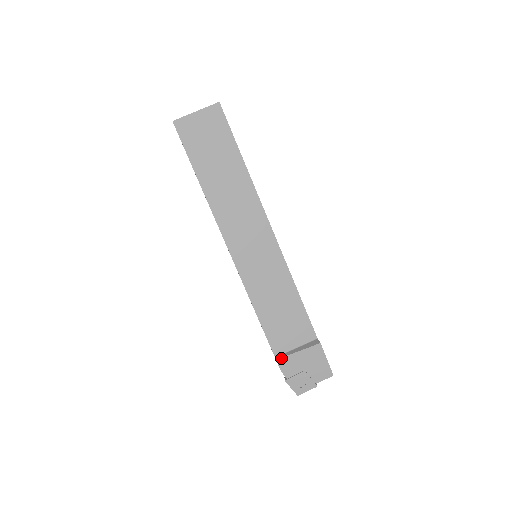
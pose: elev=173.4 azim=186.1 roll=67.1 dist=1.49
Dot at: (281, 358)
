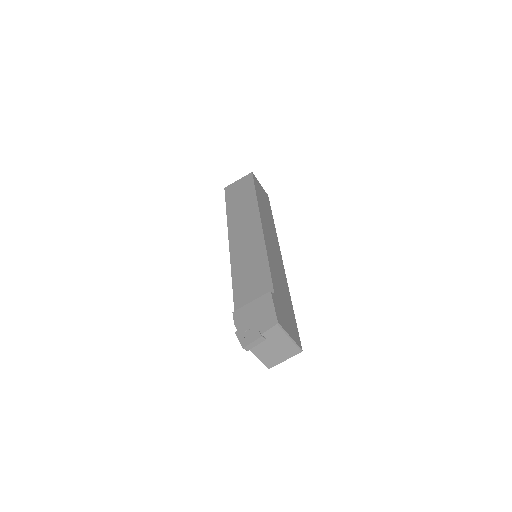
Dot at: (237, 310)
